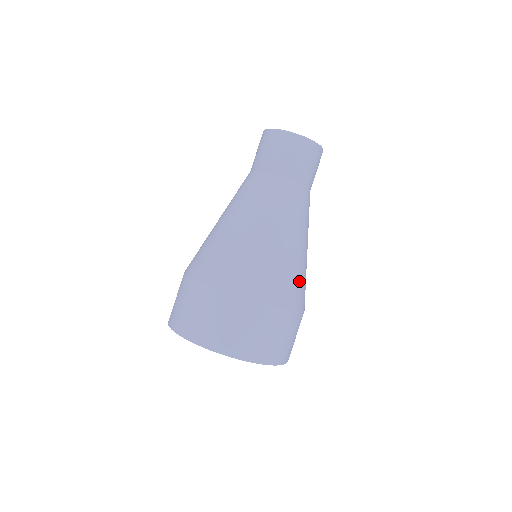
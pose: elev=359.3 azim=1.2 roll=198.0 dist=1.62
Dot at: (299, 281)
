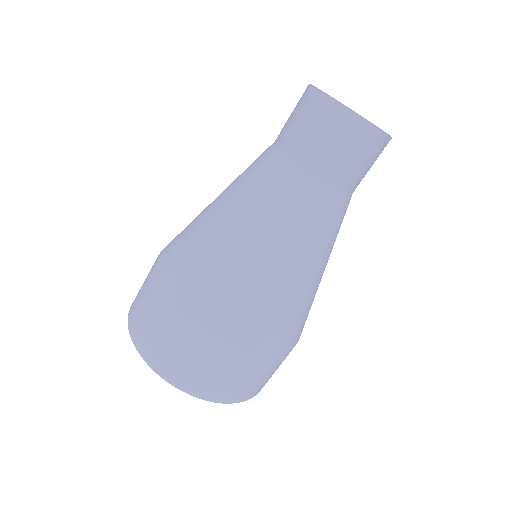
Dot at: (223, 290)
